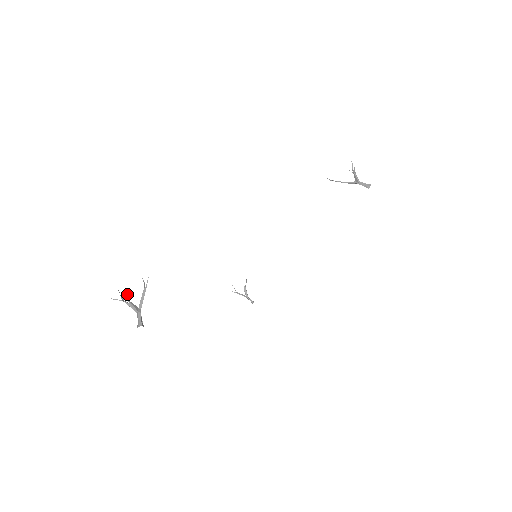
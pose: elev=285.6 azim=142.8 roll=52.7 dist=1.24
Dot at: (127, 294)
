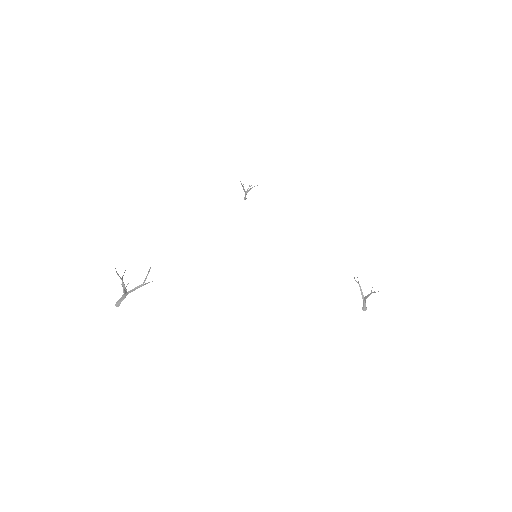
Dot at: occluded
